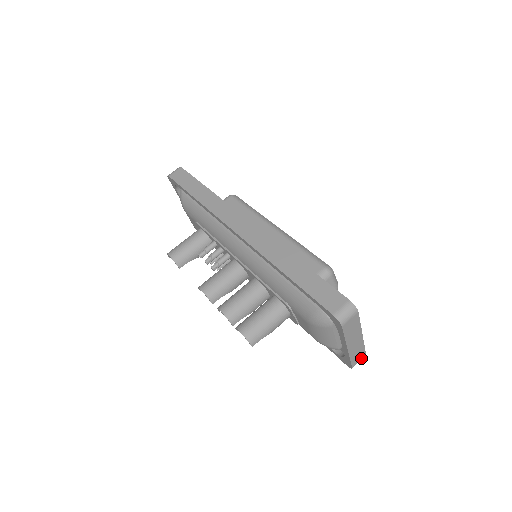
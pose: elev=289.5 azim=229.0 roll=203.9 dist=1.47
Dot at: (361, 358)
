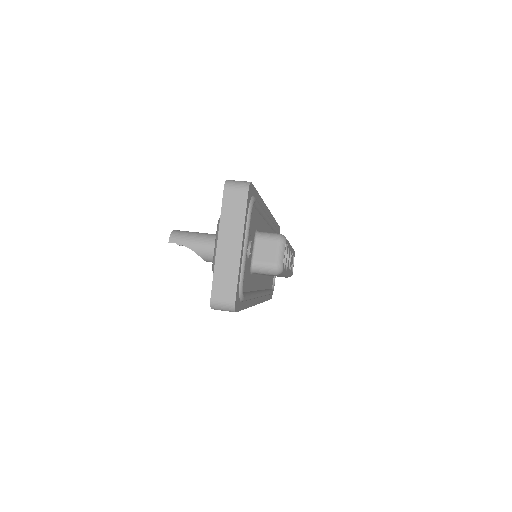
Dot at: (227, 299)
